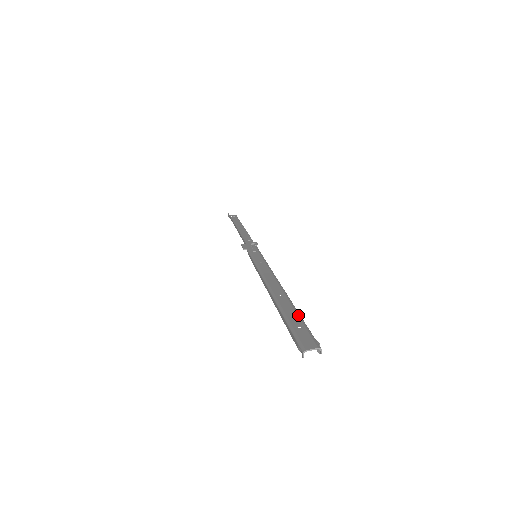
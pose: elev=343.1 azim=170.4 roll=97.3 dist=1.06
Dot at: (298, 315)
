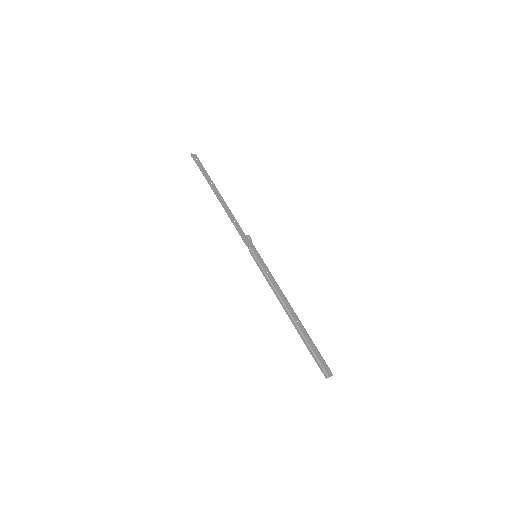
Dot at: (314, 345)
